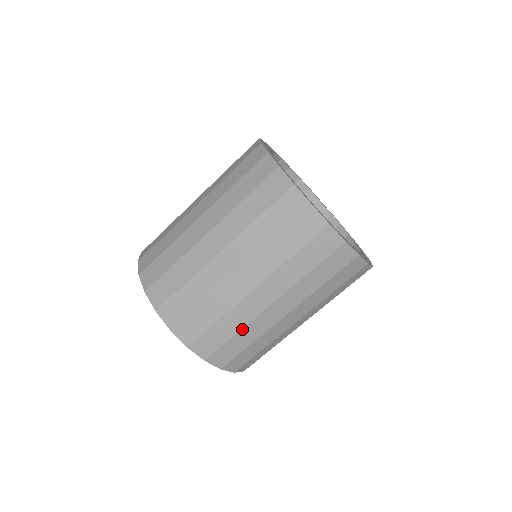
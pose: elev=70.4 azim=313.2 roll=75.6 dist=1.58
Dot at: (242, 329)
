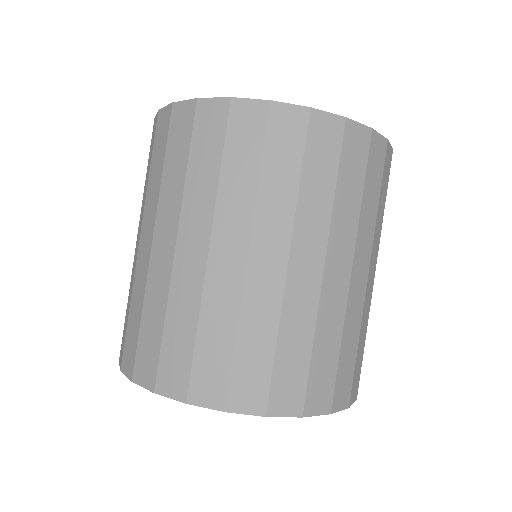
Dot at: (342, 333)
